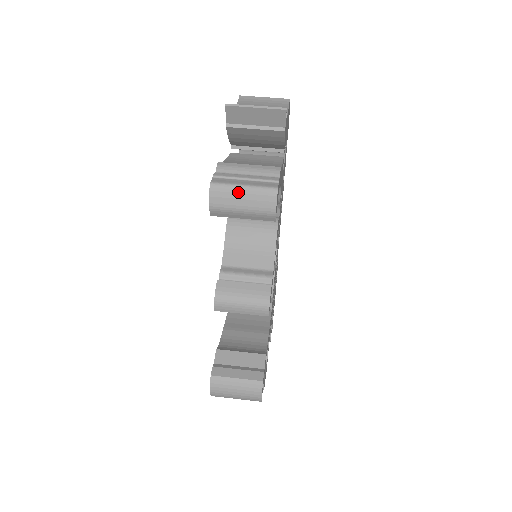
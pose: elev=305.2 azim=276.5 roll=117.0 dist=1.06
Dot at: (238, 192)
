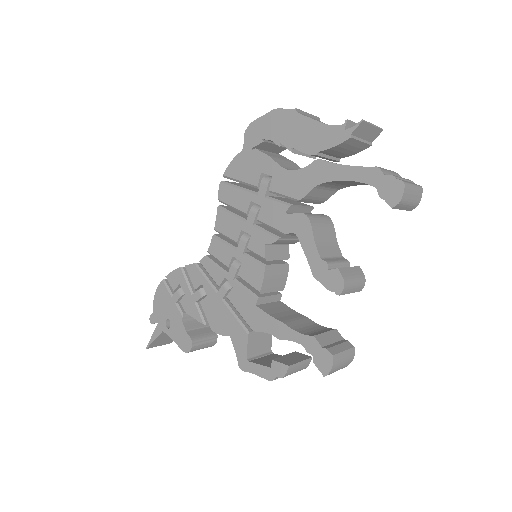
Dot at: (413, 189)
